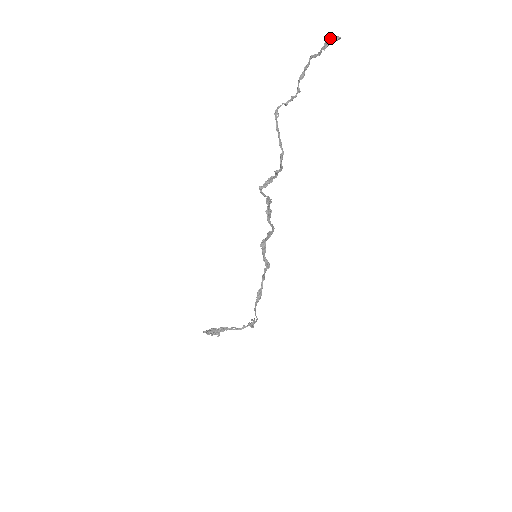
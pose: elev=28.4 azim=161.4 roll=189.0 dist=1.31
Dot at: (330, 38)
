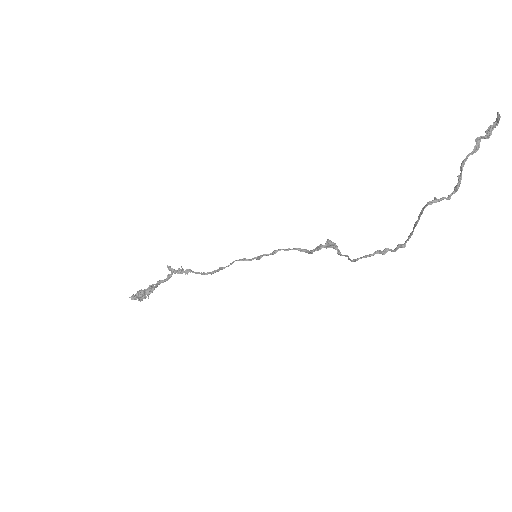
Dot at: occluded
